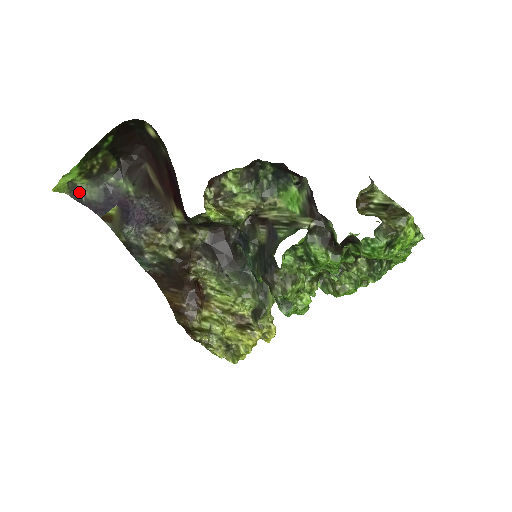
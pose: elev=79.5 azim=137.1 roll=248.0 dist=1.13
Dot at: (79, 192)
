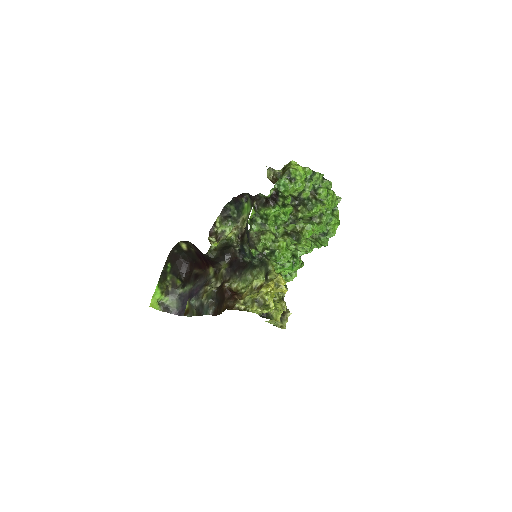
Dot at: (167, 307)
